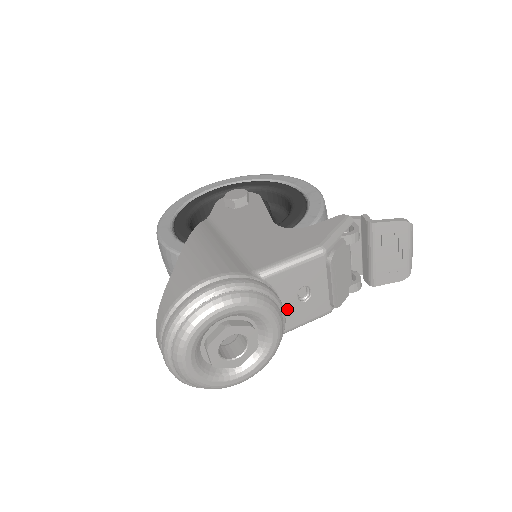
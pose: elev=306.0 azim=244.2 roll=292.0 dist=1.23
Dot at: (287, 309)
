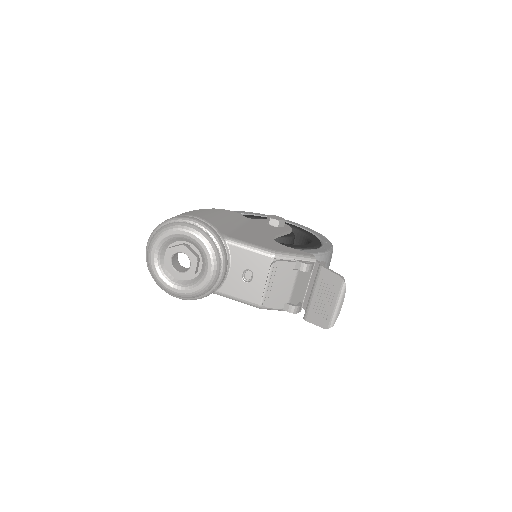
Dot at: (232, 278)
